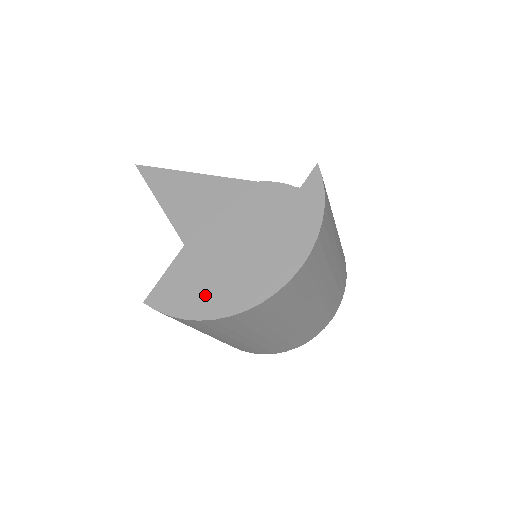
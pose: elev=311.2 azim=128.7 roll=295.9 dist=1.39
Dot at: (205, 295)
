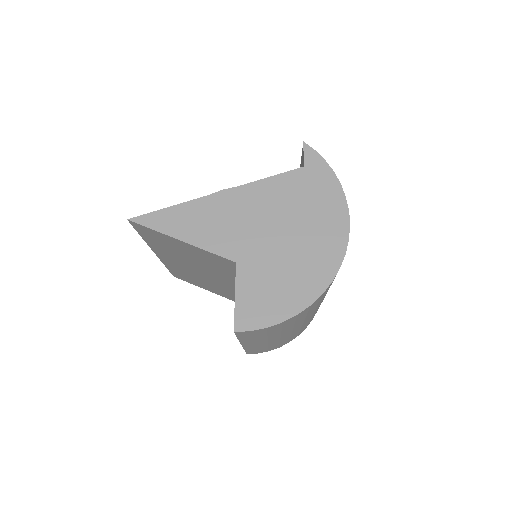
Dot at: (287, 291)
